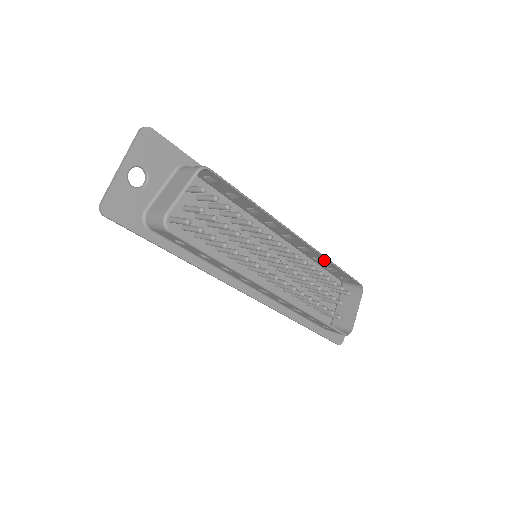
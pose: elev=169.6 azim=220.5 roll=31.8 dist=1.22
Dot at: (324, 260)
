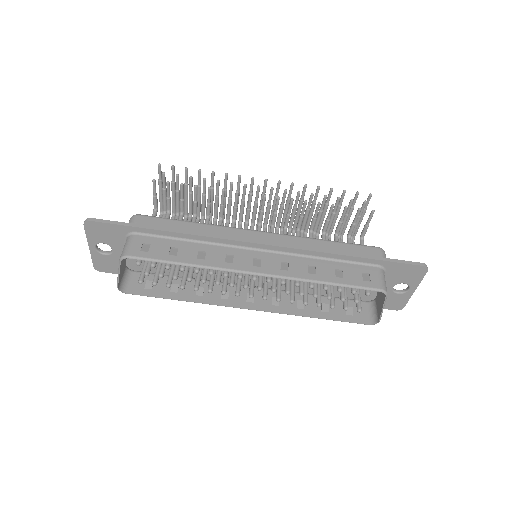
Dot at: (312, 276)
